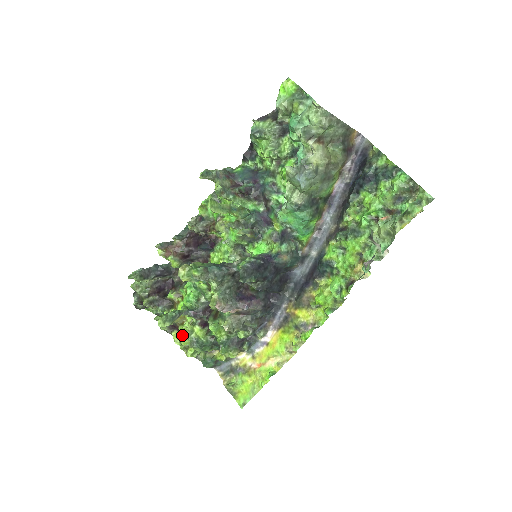
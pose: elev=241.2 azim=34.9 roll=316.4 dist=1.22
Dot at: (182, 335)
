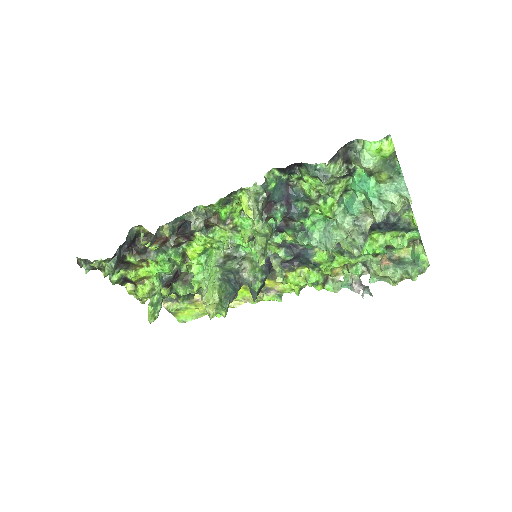
Dot at: (144, 294)
